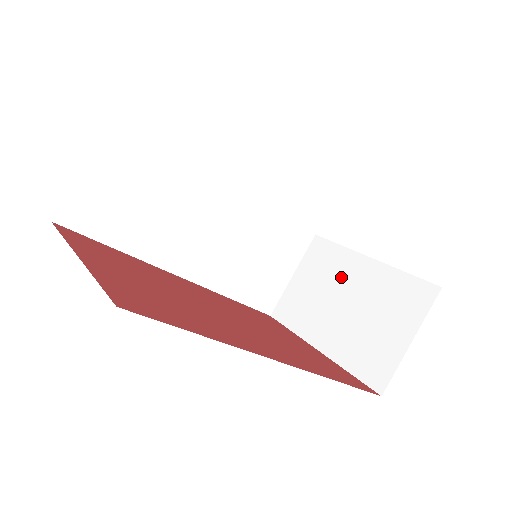
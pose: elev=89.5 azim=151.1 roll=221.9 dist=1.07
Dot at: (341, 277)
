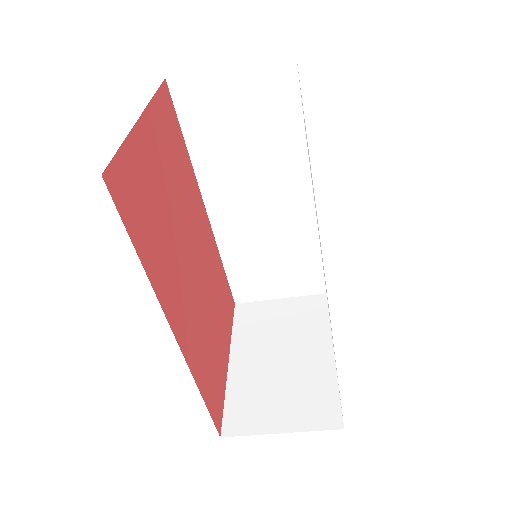
Dot at: (302, 339)
